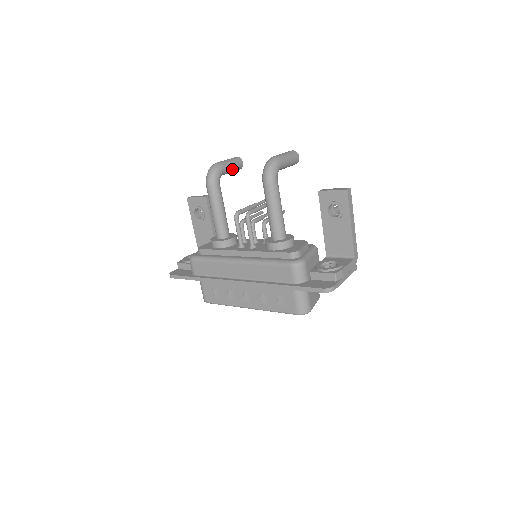
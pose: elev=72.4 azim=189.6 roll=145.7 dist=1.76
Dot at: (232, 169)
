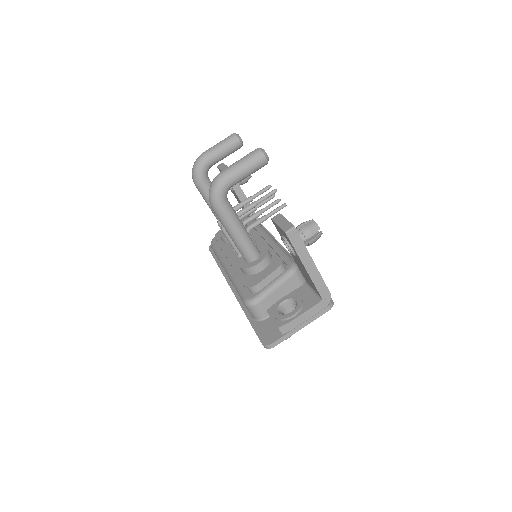
Dot at: (223, 156)
